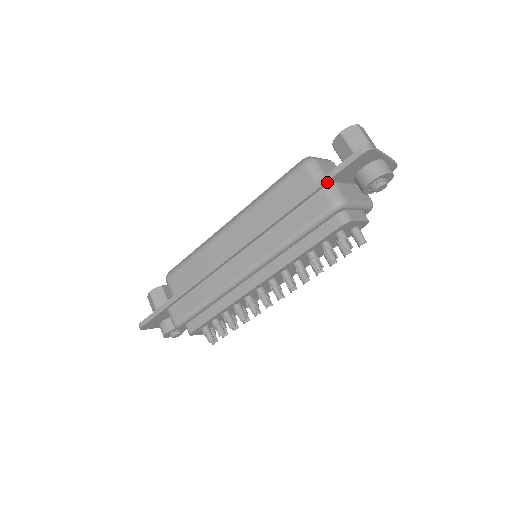
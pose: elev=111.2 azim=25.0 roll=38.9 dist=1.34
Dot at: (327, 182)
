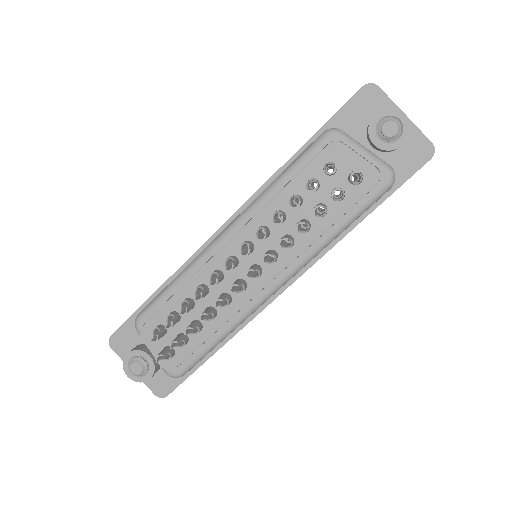
Dot at: (328, 124)
